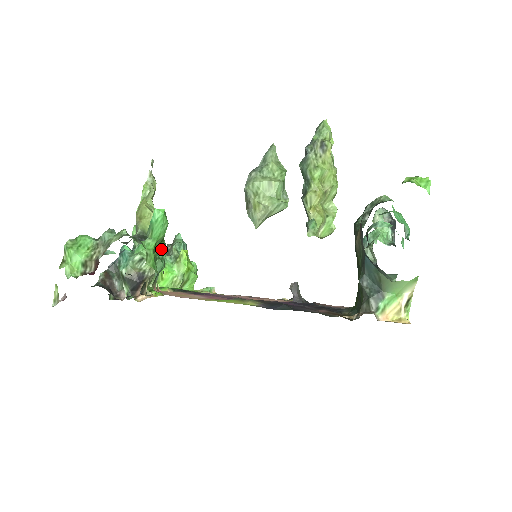
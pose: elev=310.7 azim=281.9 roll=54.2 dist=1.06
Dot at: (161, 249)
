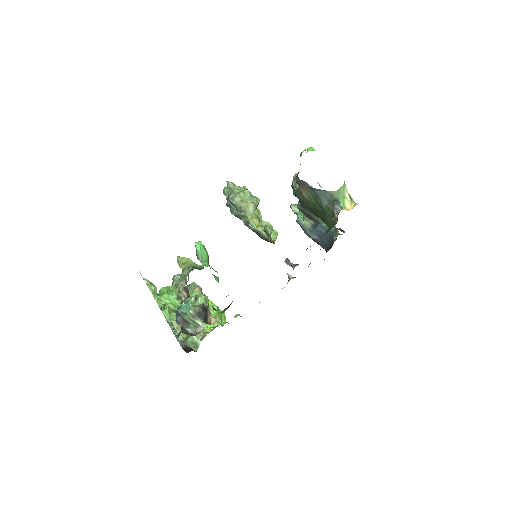
Dot at: occluded
